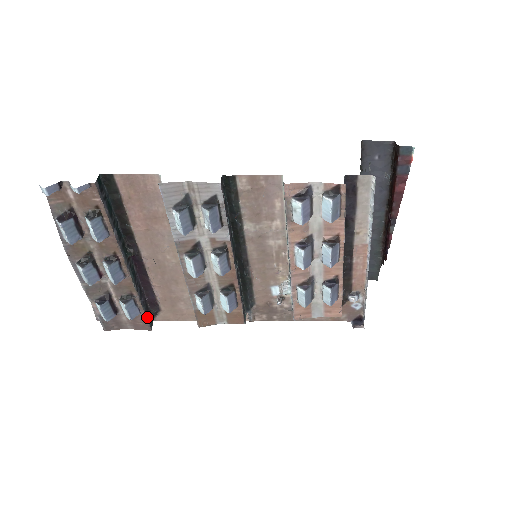
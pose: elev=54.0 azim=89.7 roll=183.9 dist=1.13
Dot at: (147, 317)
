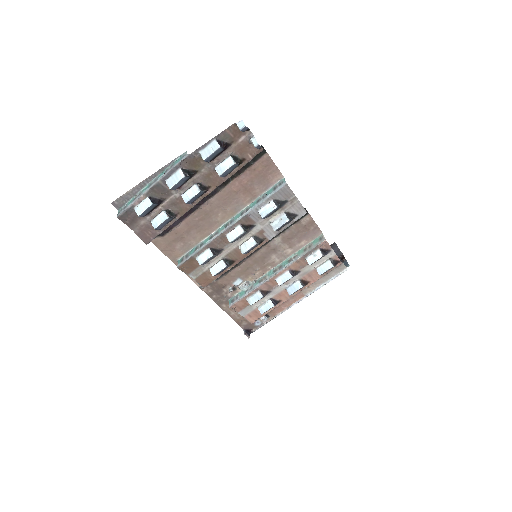
Dot at: (158, 234)
